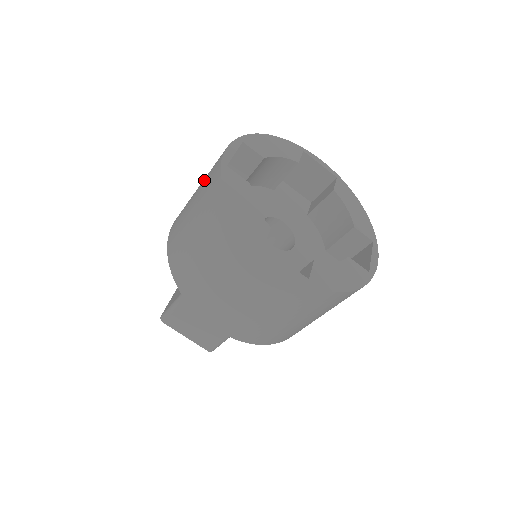
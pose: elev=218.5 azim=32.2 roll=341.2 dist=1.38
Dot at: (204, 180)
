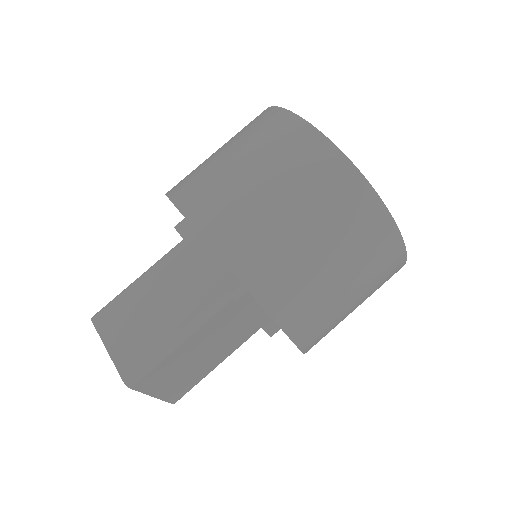
Dot at: occluded
